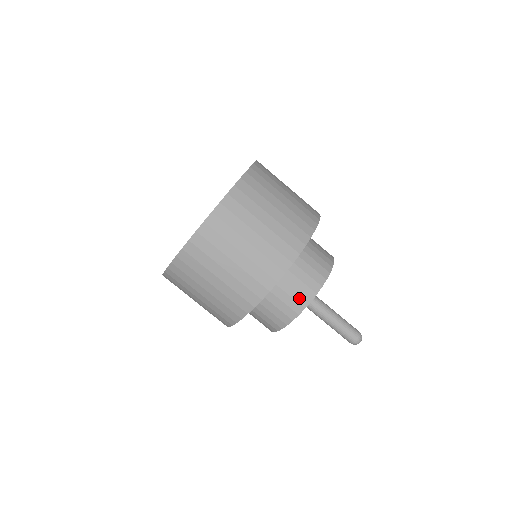
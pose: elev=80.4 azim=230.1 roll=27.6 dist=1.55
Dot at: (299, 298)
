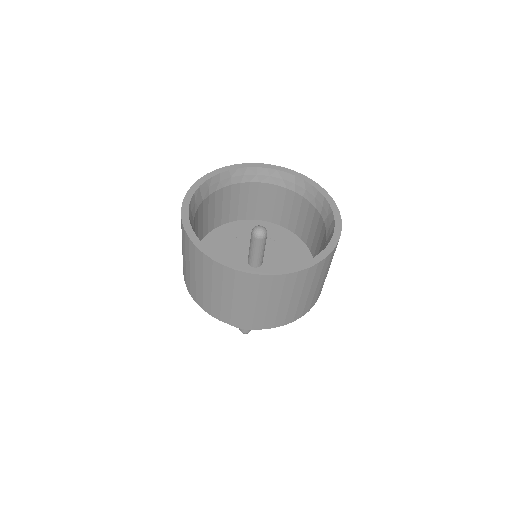
Dot at: occluded
